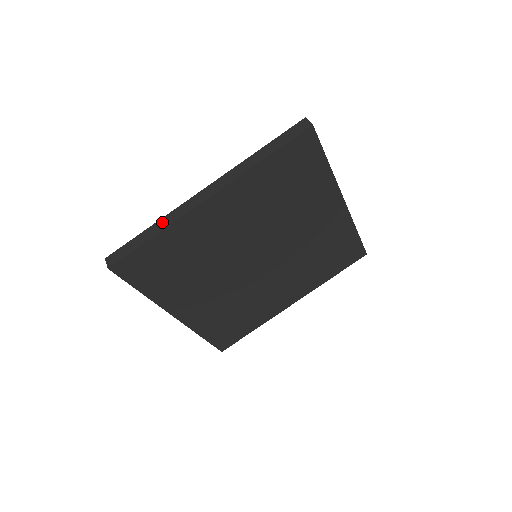
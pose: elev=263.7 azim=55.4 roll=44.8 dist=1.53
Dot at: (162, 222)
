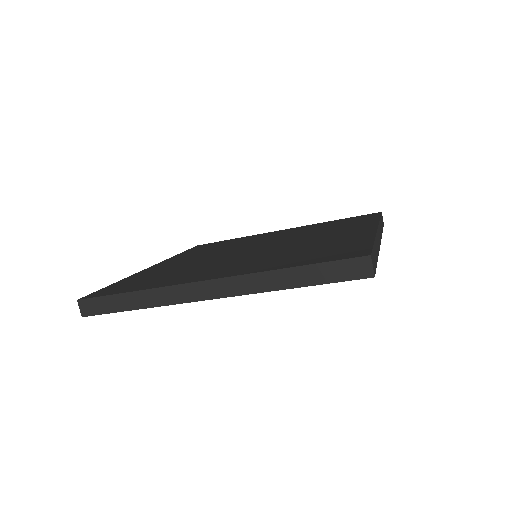
Dot at: (149, 296)
